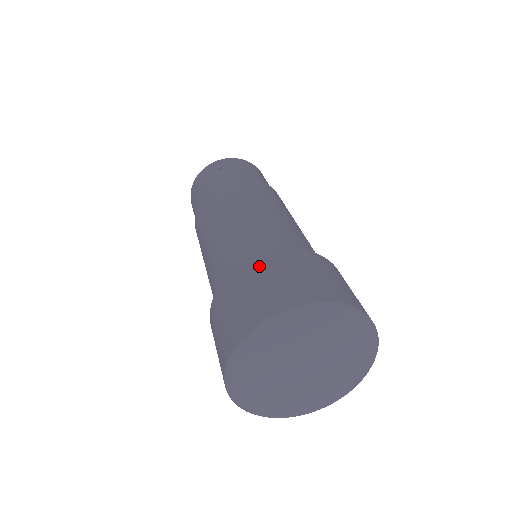
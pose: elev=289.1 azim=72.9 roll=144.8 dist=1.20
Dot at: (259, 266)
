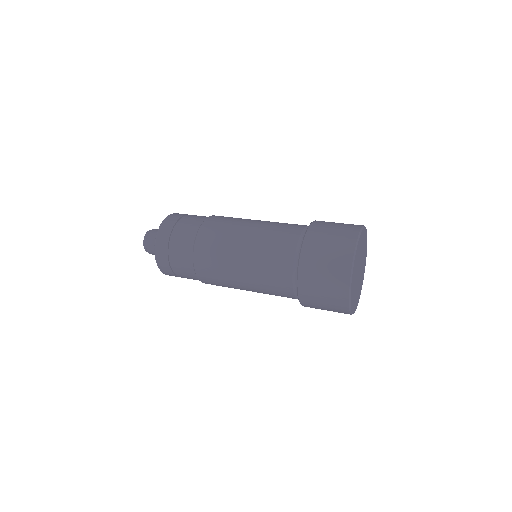
Dot at: (313, 241)
